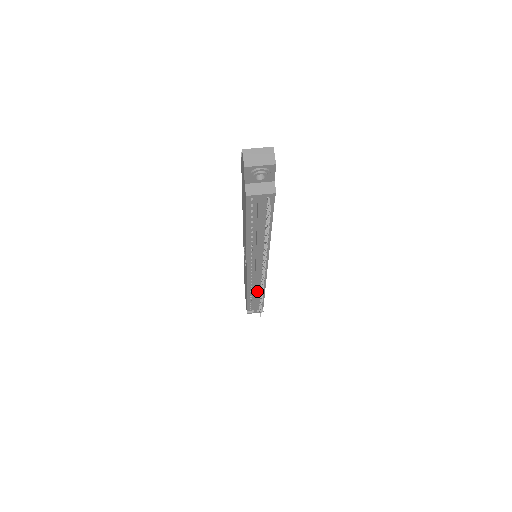
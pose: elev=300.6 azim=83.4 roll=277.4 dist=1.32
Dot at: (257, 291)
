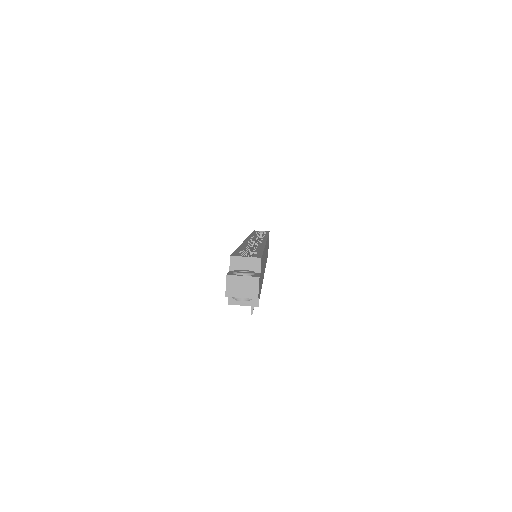
Dot at: occluded
